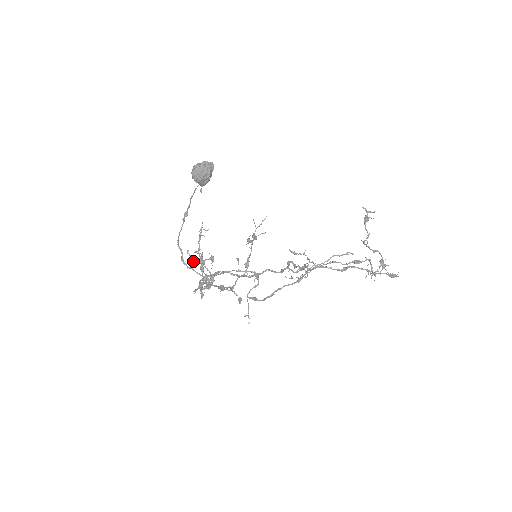
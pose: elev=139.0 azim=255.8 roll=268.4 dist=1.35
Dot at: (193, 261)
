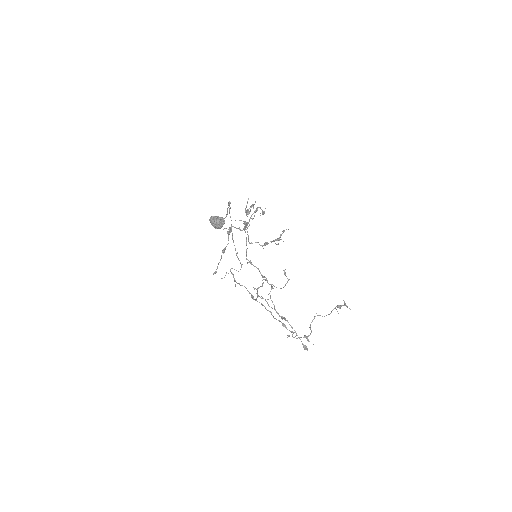
Dot at: (245, 208)
